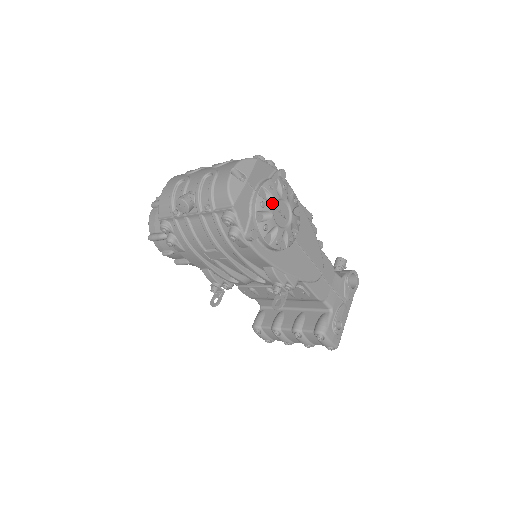
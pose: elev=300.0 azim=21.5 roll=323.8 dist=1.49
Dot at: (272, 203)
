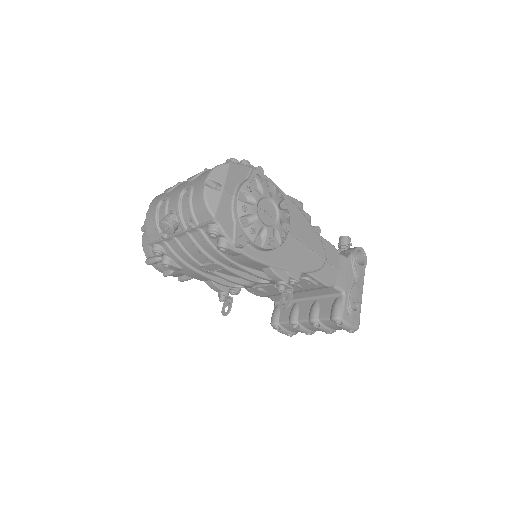
Dot at: (254, 204)
